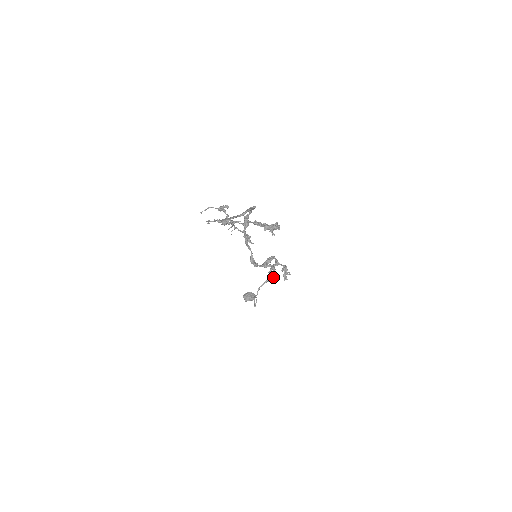
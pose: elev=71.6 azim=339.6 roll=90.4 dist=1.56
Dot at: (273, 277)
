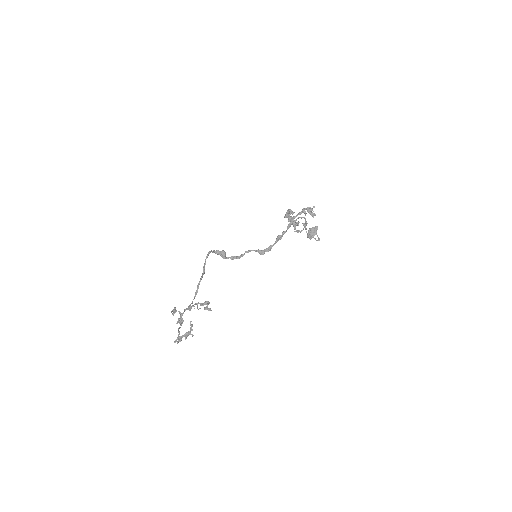
Dot at: (303, 224)
